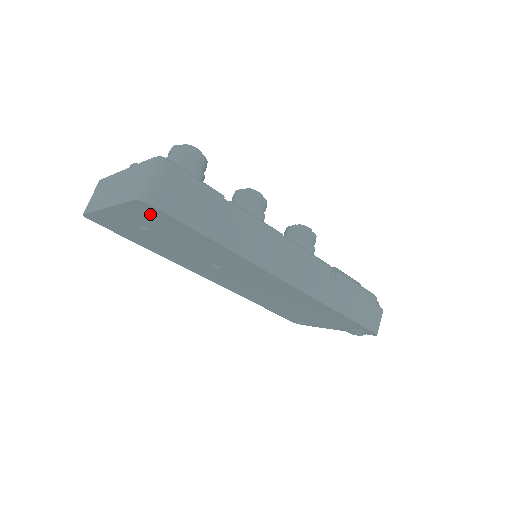
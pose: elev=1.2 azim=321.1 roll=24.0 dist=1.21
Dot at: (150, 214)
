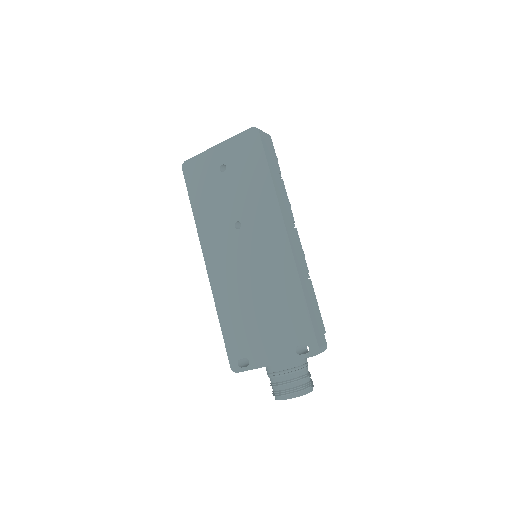
Dot at: (248, 144)
